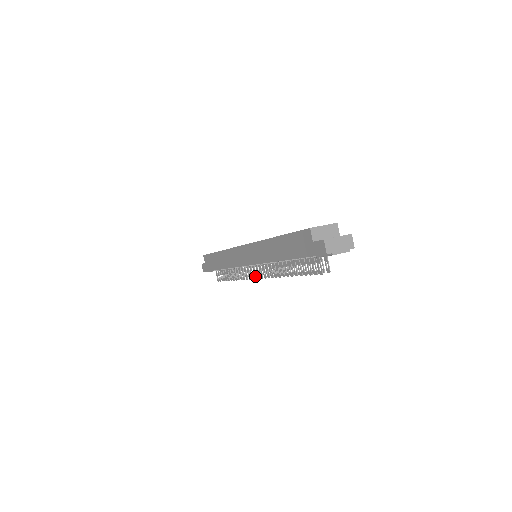
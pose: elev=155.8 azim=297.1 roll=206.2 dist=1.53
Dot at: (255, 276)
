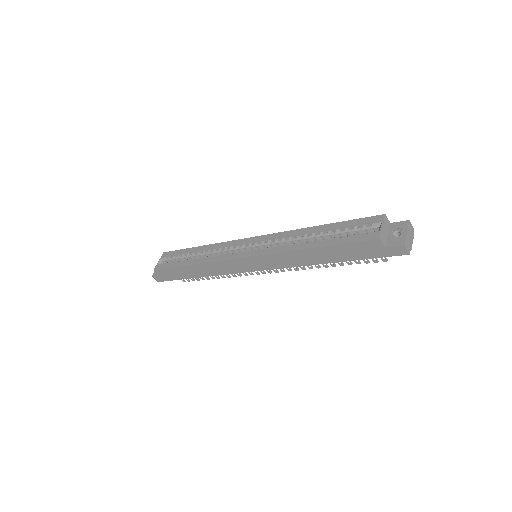
Dot at: (263, 272)
